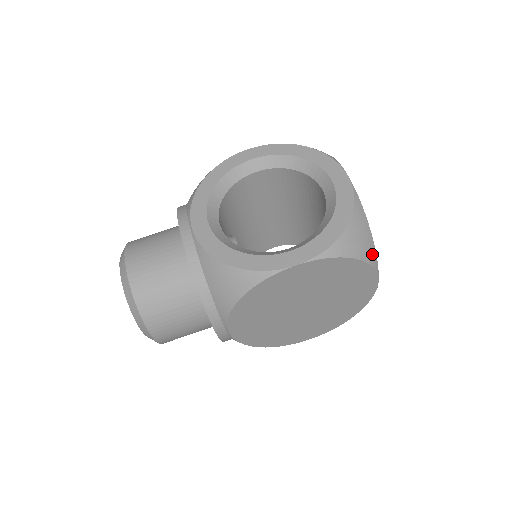
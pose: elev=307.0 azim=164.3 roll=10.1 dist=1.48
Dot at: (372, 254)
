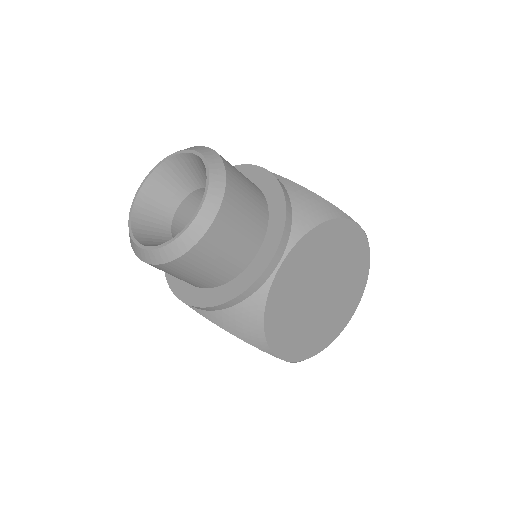
Dot at: occluded
